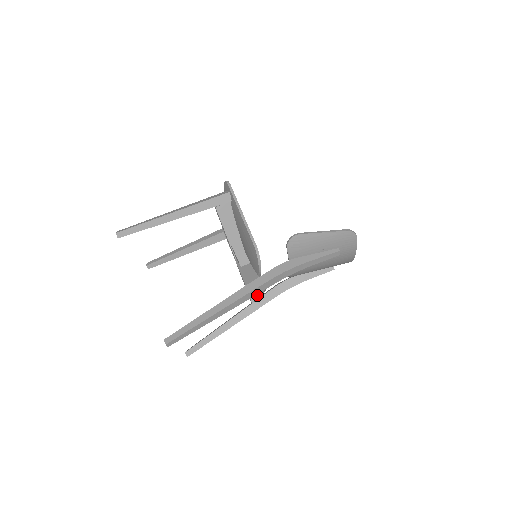
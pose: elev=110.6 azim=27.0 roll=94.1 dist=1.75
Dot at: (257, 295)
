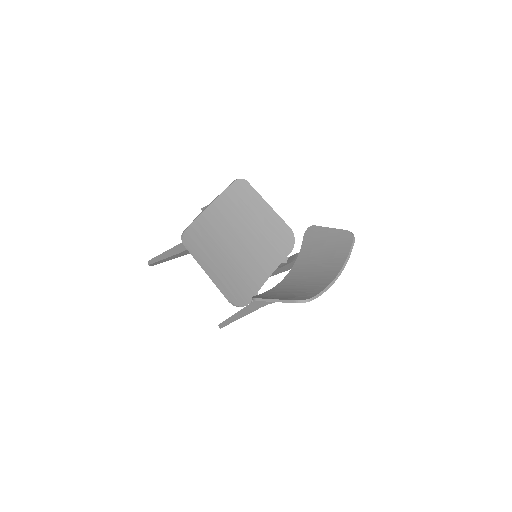
Dot at: (281, 264)
